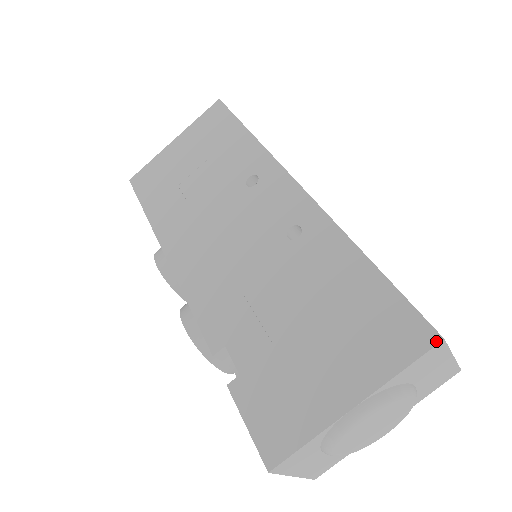
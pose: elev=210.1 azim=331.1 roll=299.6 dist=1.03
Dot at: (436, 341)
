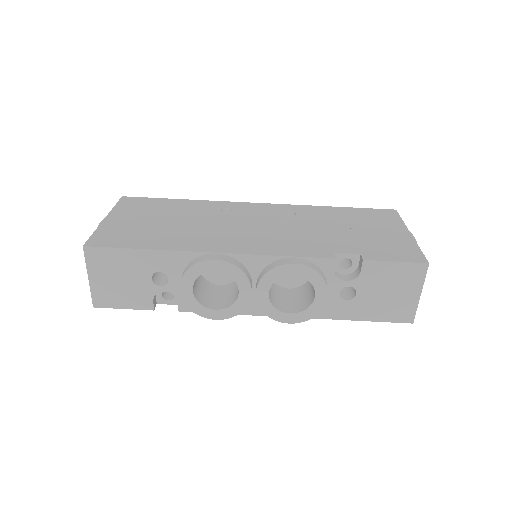
Dot at: (396, 211)
